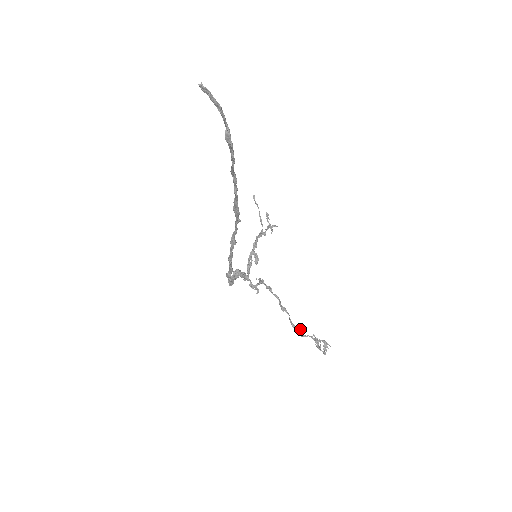
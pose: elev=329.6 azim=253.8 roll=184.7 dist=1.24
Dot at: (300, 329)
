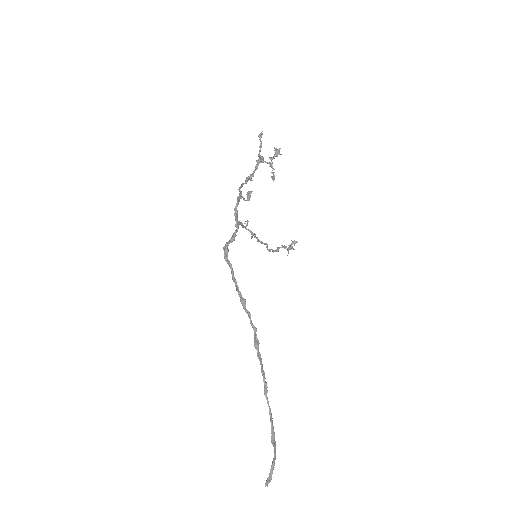
Dot at: (278, 250)
